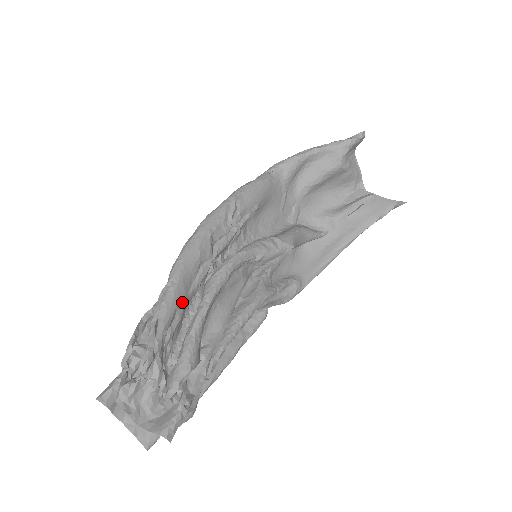
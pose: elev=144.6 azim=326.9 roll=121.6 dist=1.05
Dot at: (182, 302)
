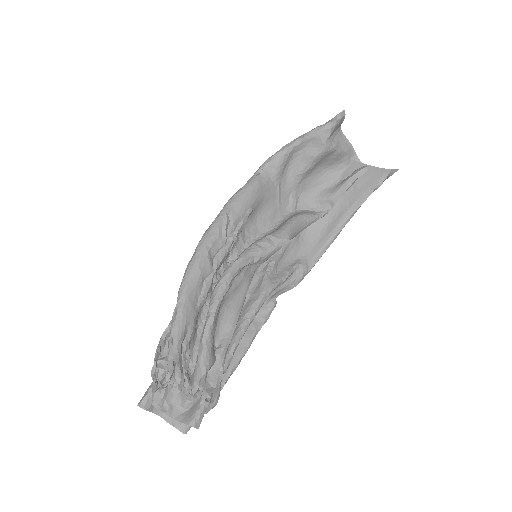
Dot at: (191, 317)
